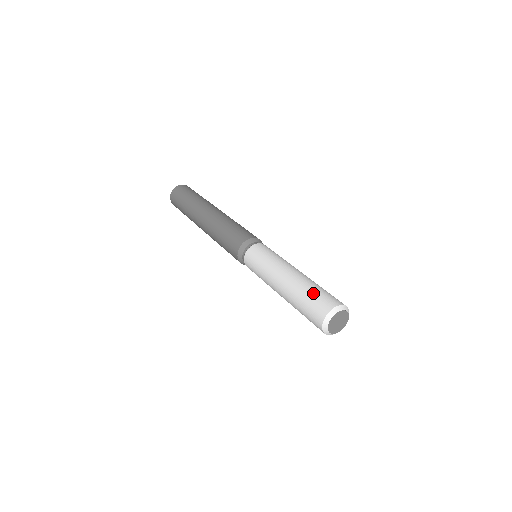
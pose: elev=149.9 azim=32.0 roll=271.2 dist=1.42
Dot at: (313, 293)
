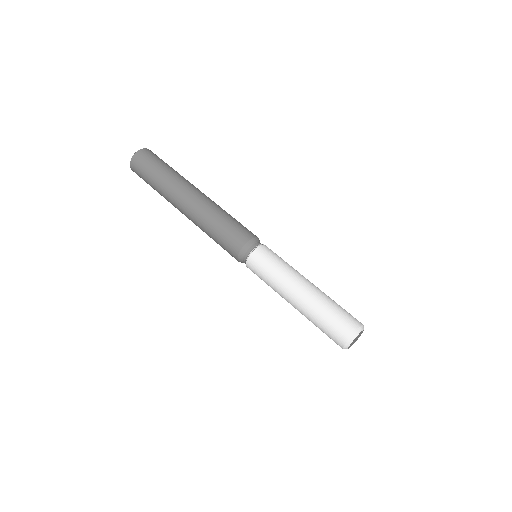
Dot at: (322, 328)
